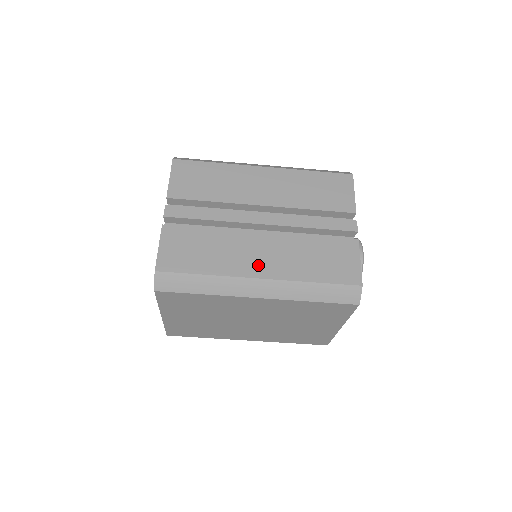
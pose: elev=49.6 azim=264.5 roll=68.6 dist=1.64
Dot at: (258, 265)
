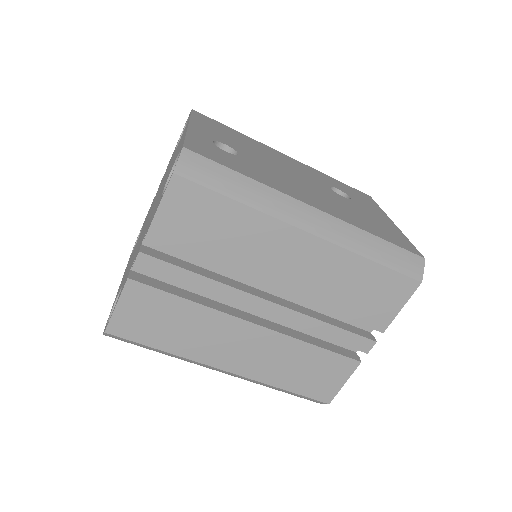
Dot at: (230, 358)
